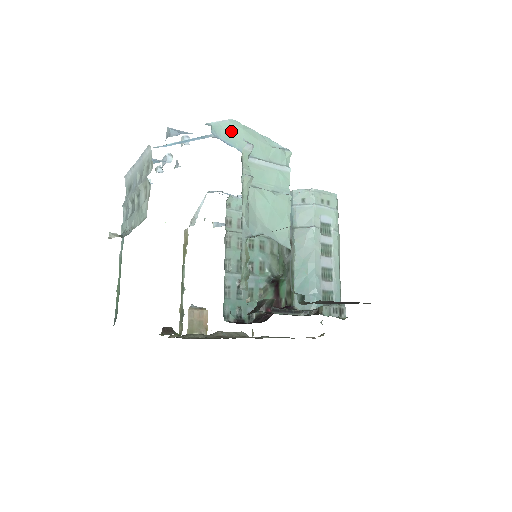
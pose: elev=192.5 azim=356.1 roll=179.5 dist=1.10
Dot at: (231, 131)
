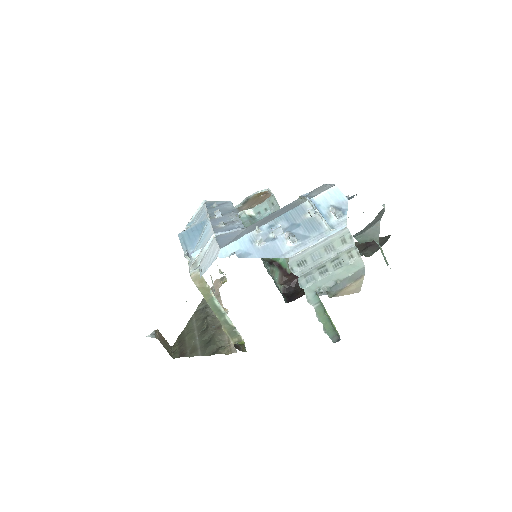
Dot at: occluded
